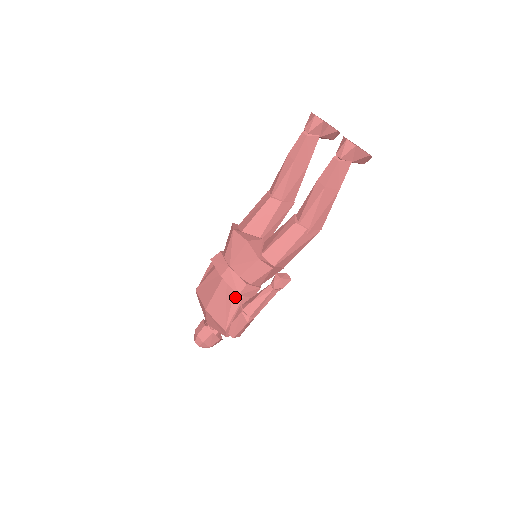
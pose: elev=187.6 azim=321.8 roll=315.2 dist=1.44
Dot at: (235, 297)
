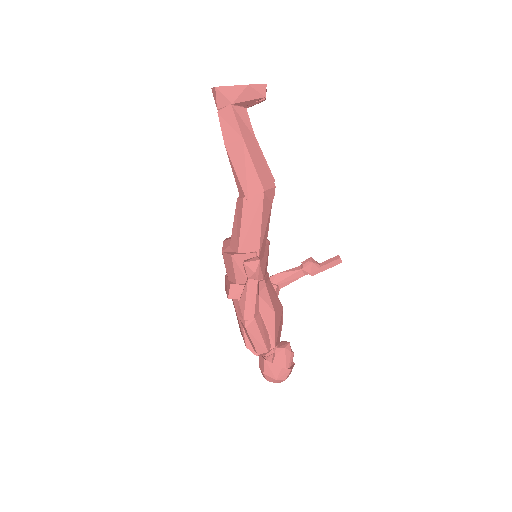
Dot at: (235, 304)
